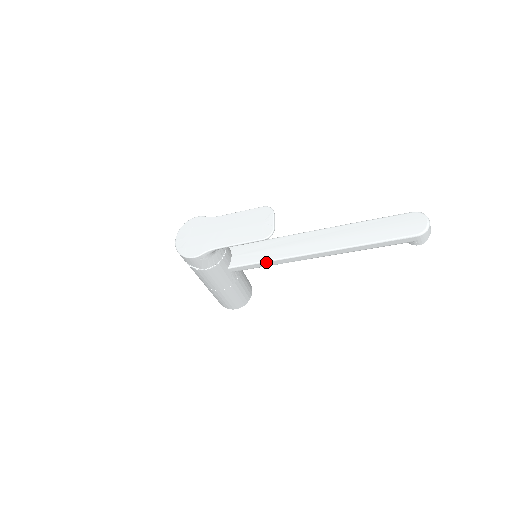
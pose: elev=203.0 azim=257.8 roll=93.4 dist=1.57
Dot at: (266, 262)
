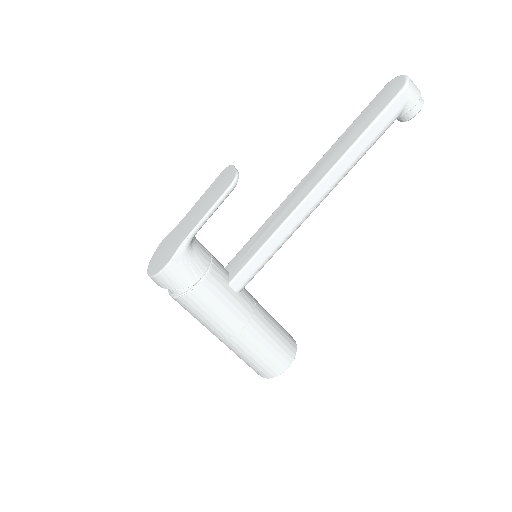
Dot at: (265, 245)
